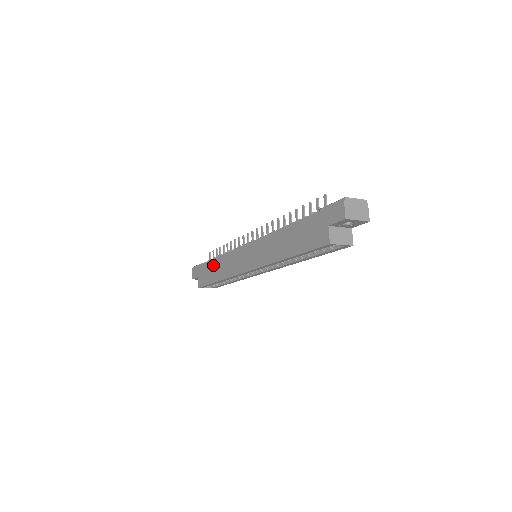
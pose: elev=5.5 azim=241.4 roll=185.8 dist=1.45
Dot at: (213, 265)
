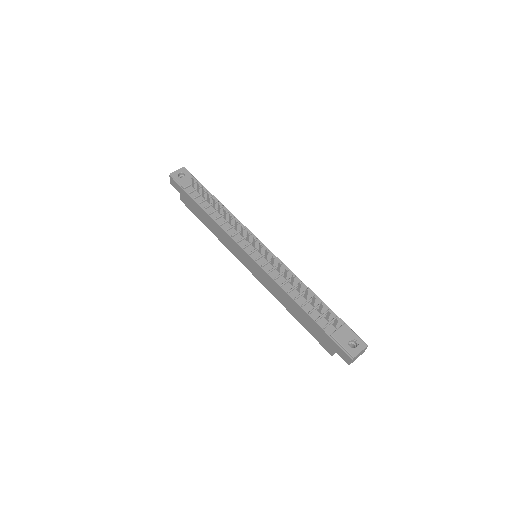
Dot at: (203, 214)
